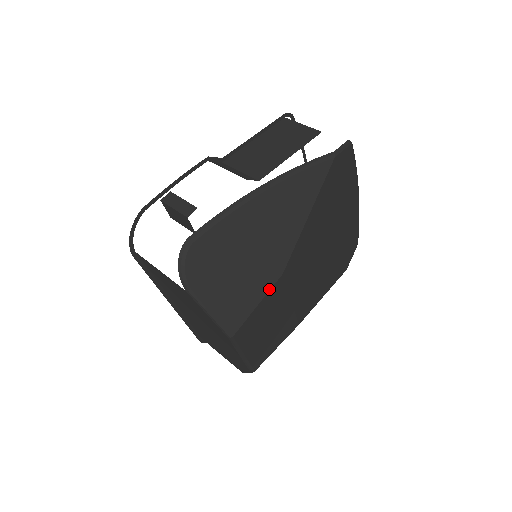
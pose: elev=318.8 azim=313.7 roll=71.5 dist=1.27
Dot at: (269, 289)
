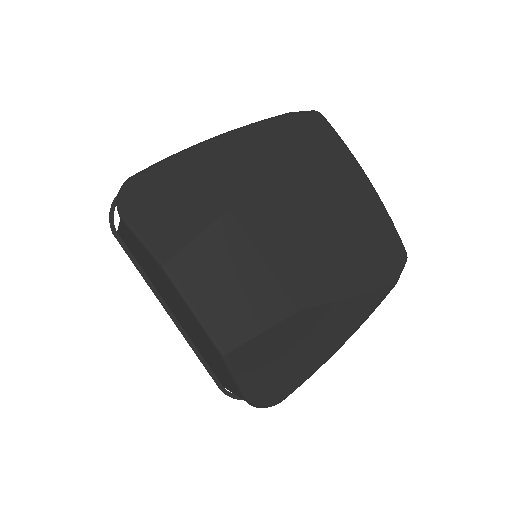
Dot at: (212, 222)
